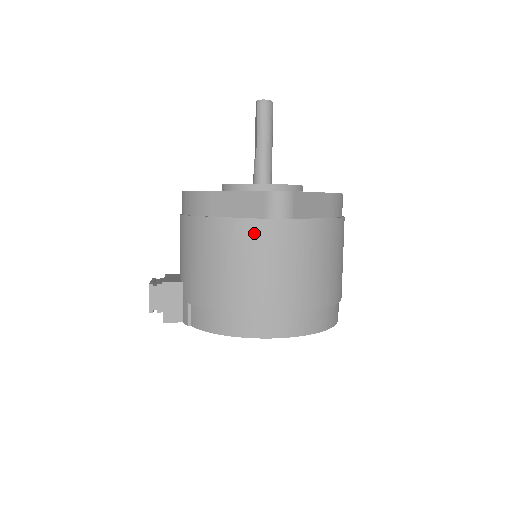
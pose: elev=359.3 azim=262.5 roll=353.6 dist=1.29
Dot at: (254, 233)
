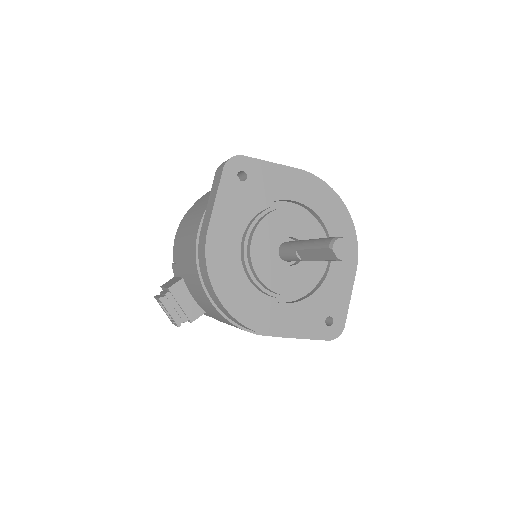
Dot at: occluded
